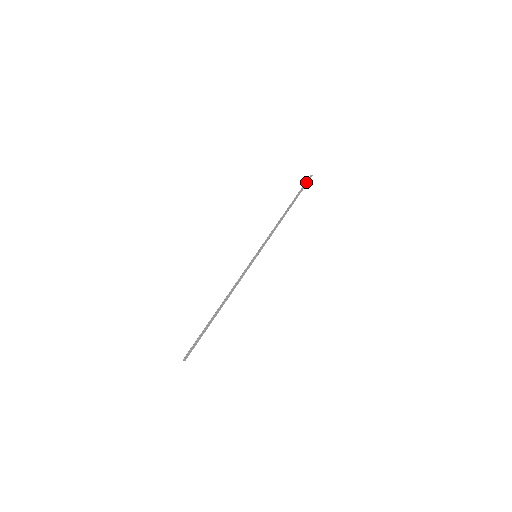
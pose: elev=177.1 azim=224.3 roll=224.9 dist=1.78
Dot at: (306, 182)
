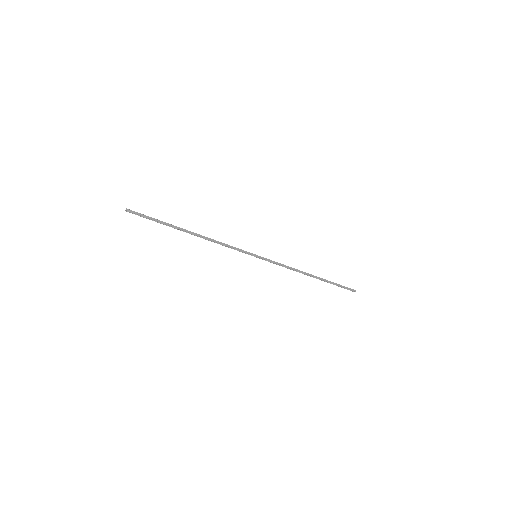
Dot at: occluded
